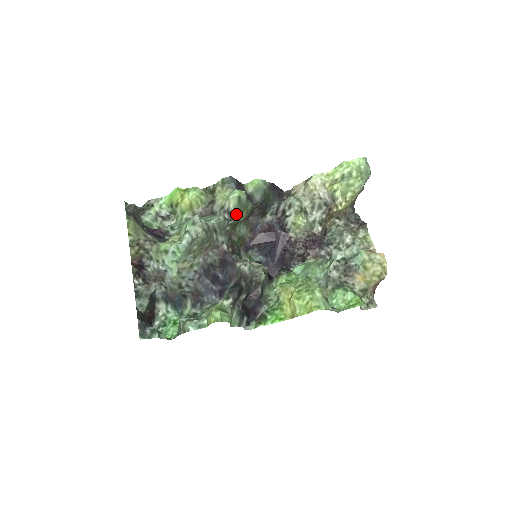
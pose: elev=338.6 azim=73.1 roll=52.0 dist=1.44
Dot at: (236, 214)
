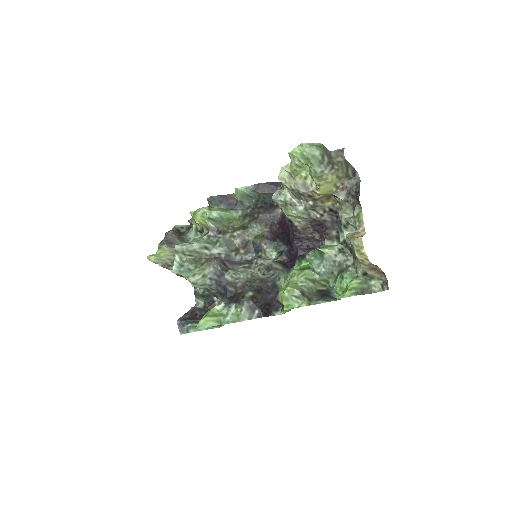
Dot at: (224, 227)
